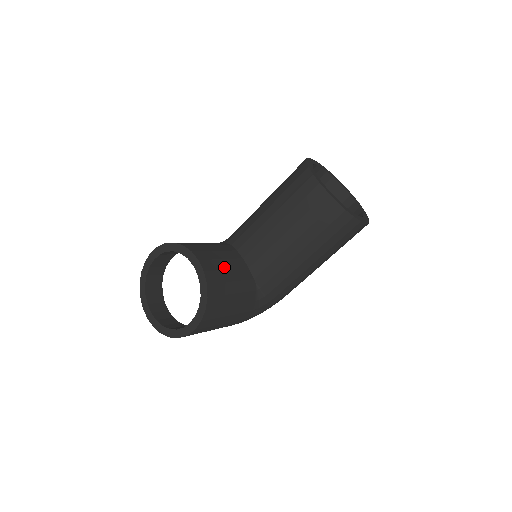
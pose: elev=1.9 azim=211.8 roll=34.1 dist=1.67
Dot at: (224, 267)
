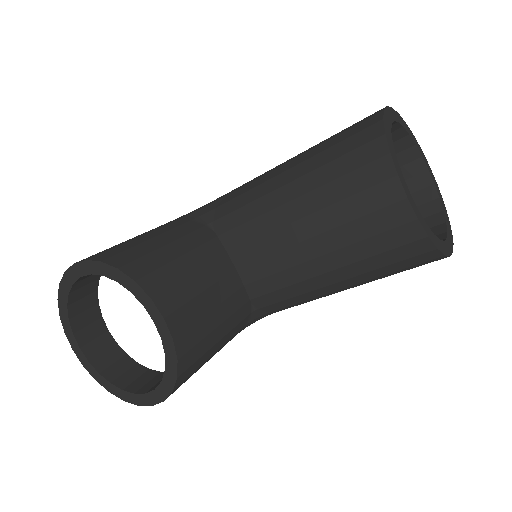
Dot at: (207, 307)
